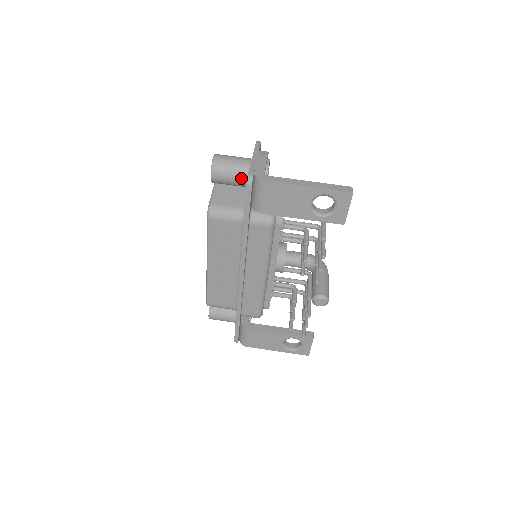
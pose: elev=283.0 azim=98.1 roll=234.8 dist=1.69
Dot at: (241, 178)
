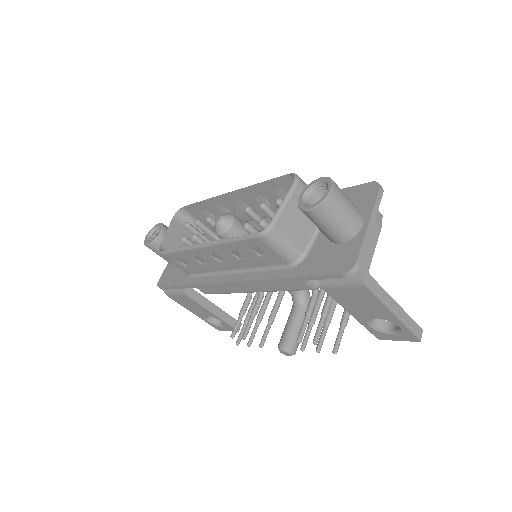
Dot at: (336, 236)
